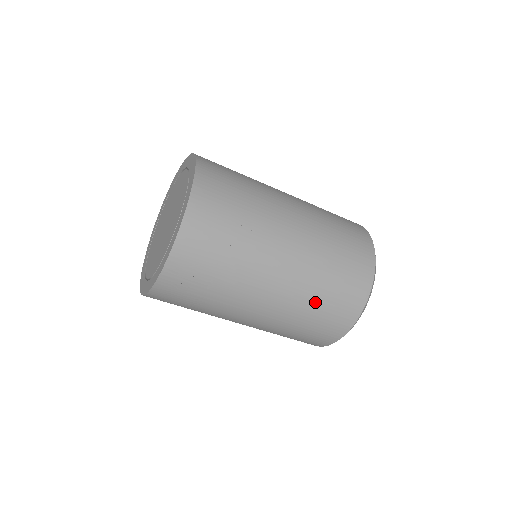
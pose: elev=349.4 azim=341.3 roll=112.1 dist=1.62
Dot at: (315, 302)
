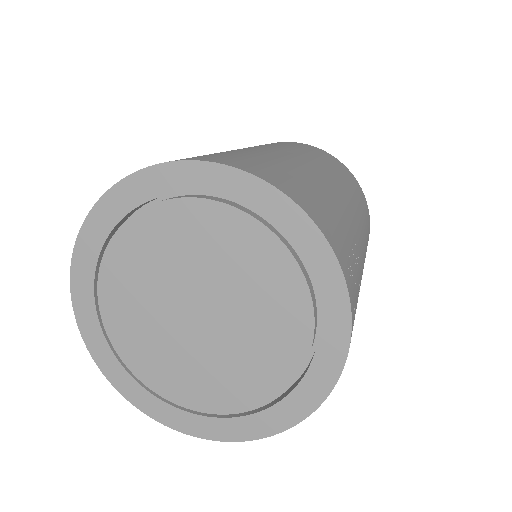
Dot at: occluded
